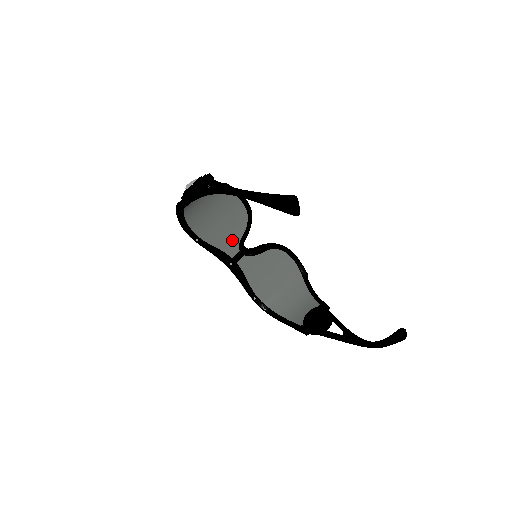
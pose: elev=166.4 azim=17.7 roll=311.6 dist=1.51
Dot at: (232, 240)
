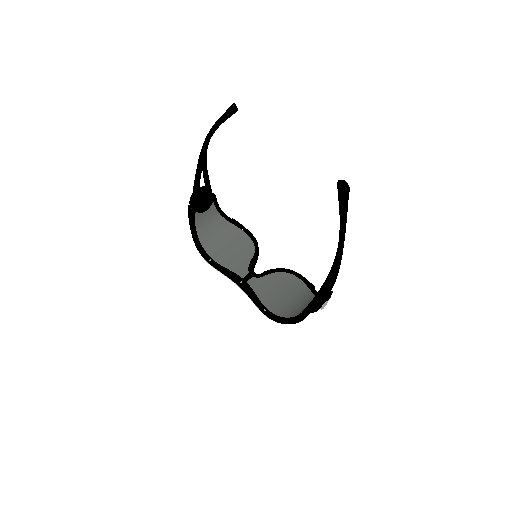
Dot at: (242, 265)
